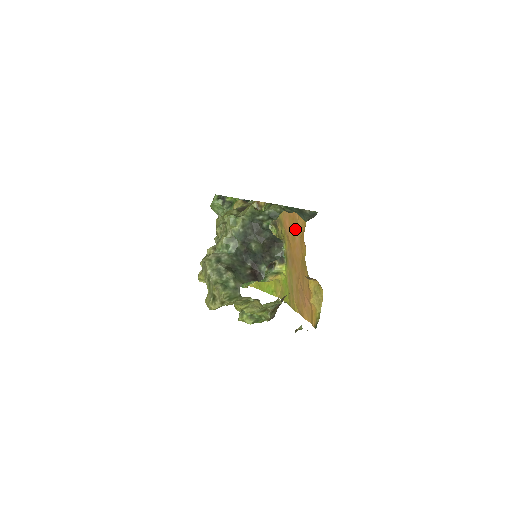
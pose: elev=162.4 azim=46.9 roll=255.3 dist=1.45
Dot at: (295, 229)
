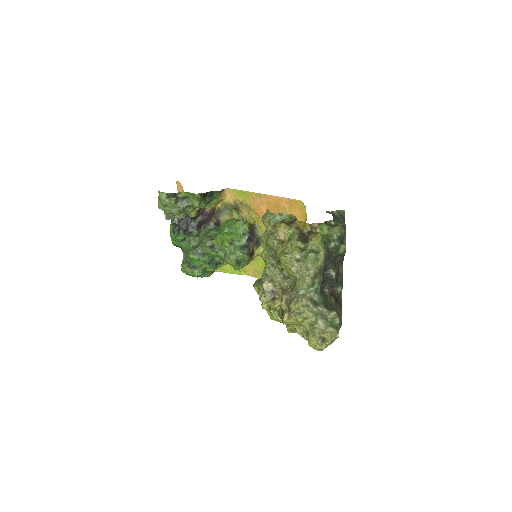
Dot at: occluded
